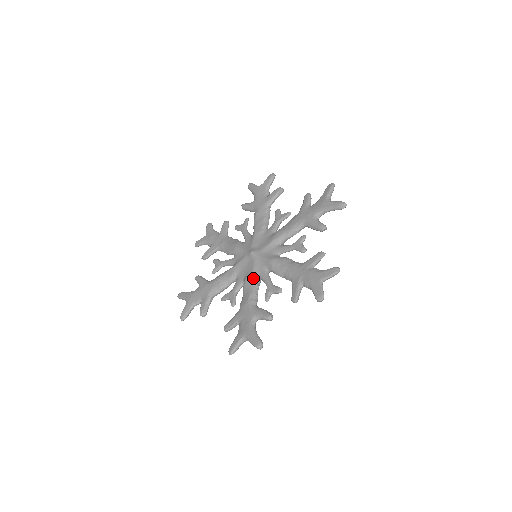
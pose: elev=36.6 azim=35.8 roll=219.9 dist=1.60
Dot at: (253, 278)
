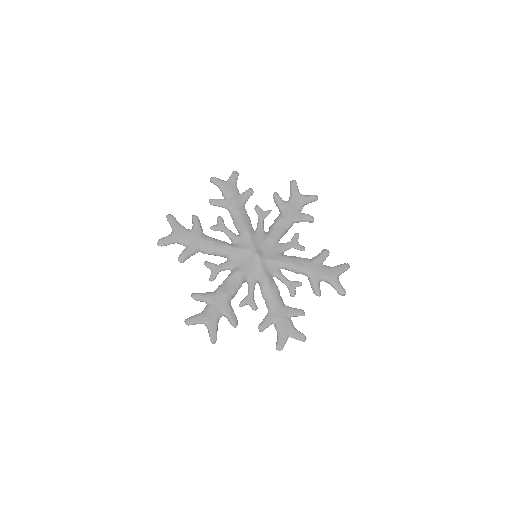
Dot at: (243, 277)
